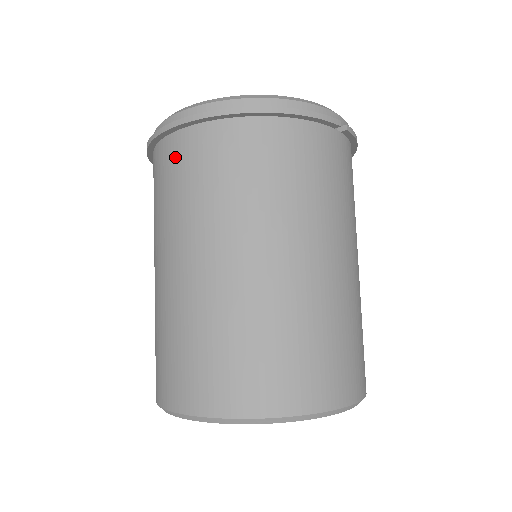
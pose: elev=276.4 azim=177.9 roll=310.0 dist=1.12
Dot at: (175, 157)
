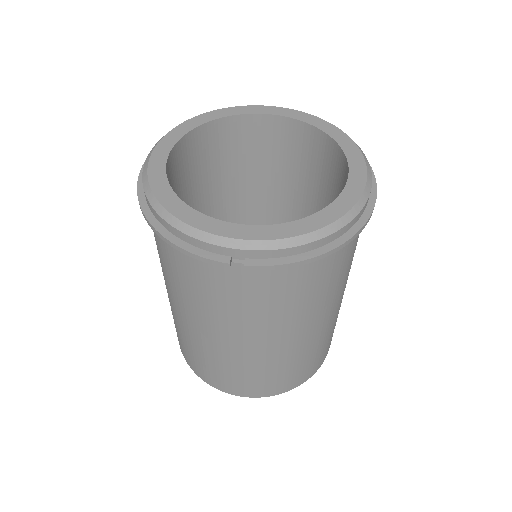
Dot at: occluded
